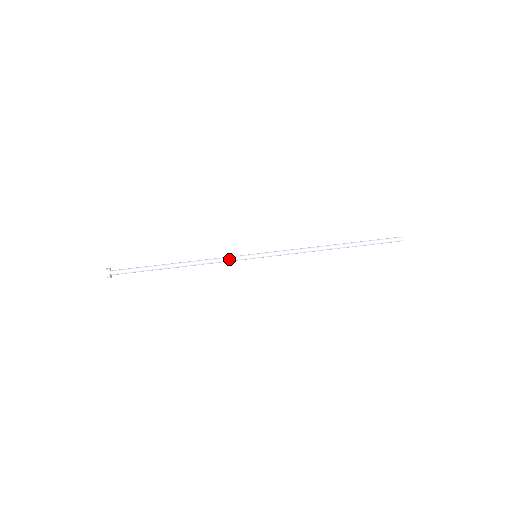
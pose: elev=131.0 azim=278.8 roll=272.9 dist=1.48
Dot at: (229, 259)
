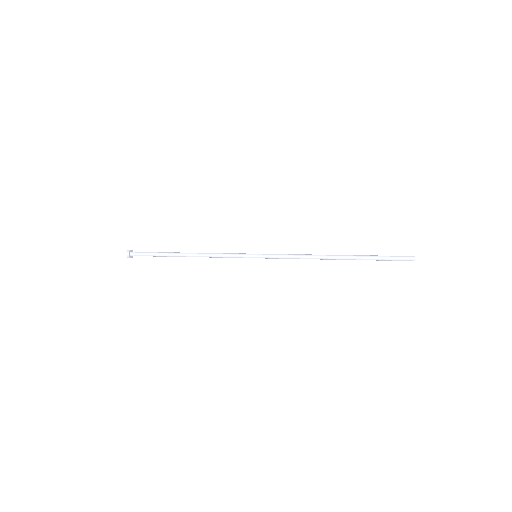
Dot at: (230, 254)
